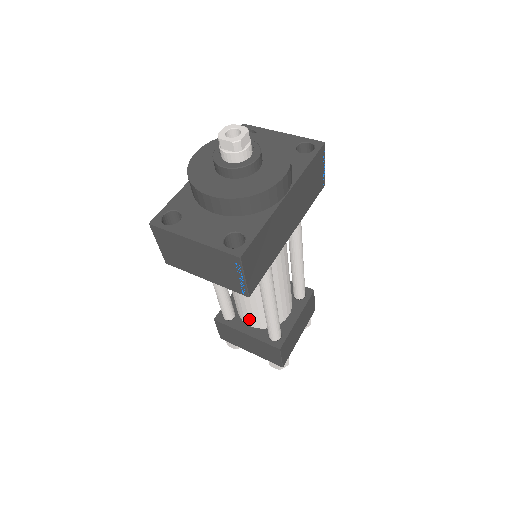
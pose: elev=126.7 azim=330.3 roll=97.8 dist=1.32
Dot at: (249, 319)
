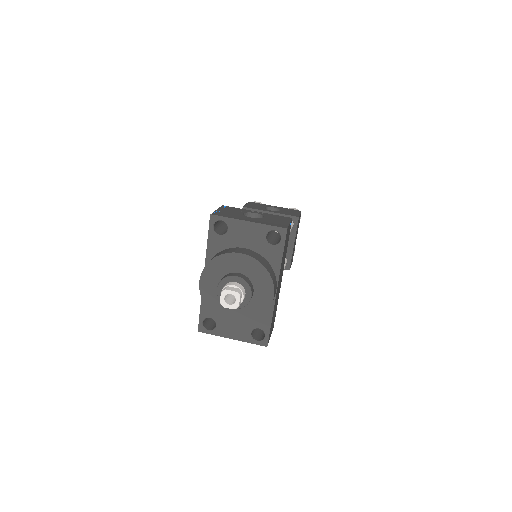
Dot at: occluded
